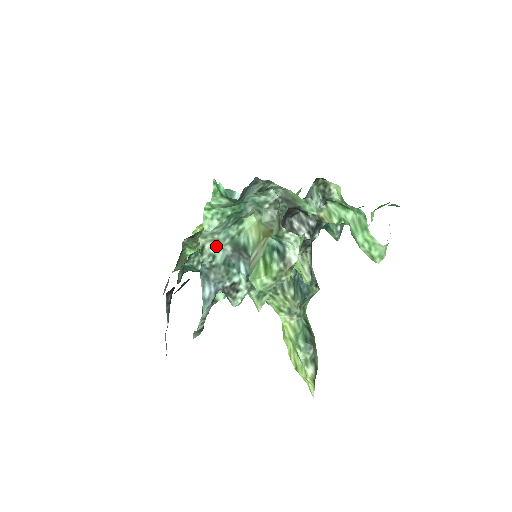
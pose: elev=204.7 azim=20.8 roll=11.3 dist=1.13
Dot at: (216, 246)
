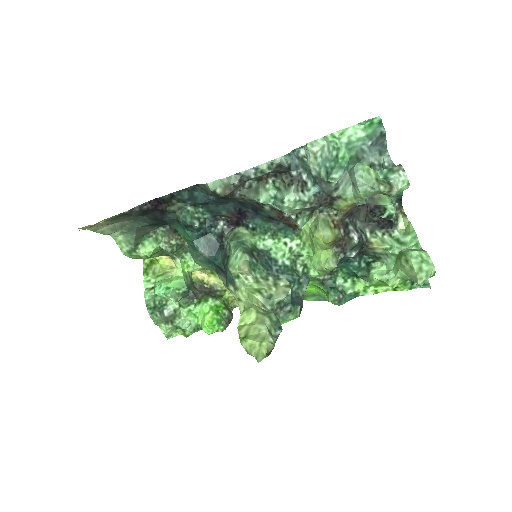
Dot at: (310, 160)
